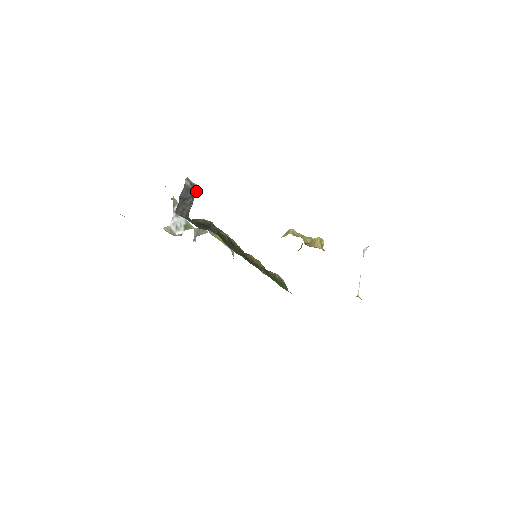
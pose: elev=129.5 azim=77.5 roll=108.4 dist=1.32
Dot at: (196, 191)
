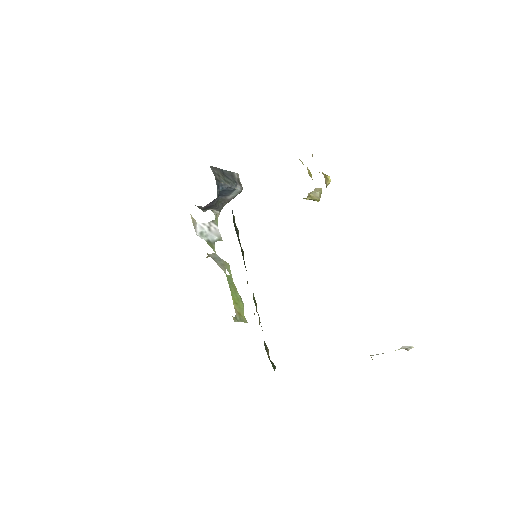
Dot at: (239, 188)
